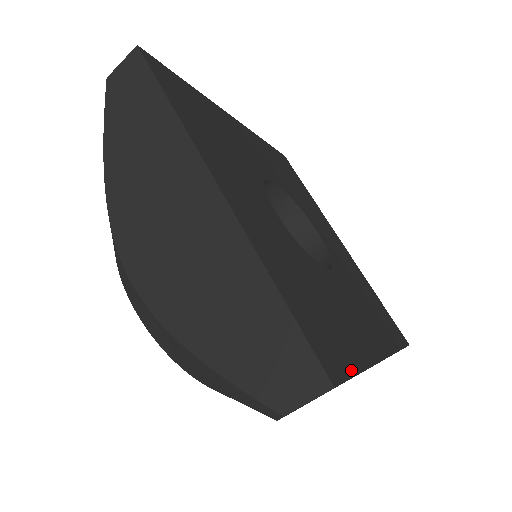
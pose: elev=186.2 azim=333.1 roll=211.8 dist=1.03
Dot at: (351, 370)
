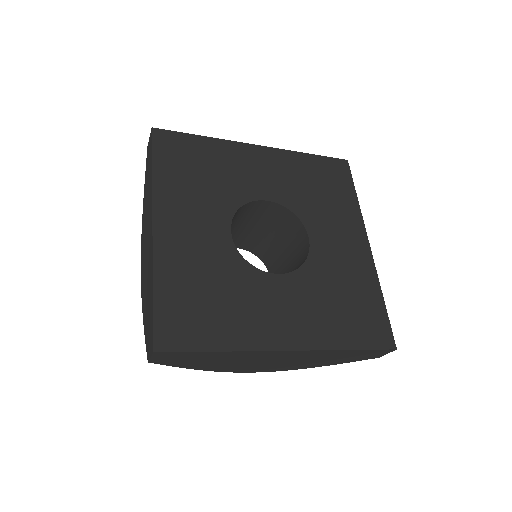
Dot at: (198, 348)
